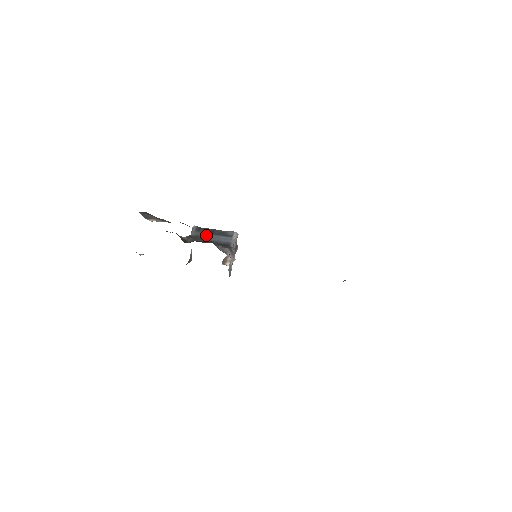
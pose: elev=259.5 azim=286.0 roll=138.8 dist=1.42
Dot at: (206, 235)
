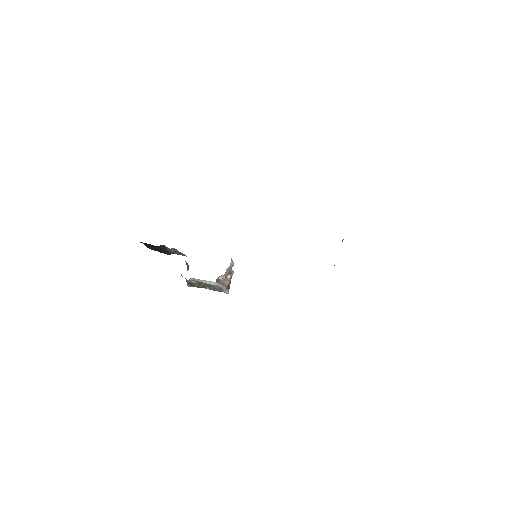
Dot at: occluded
